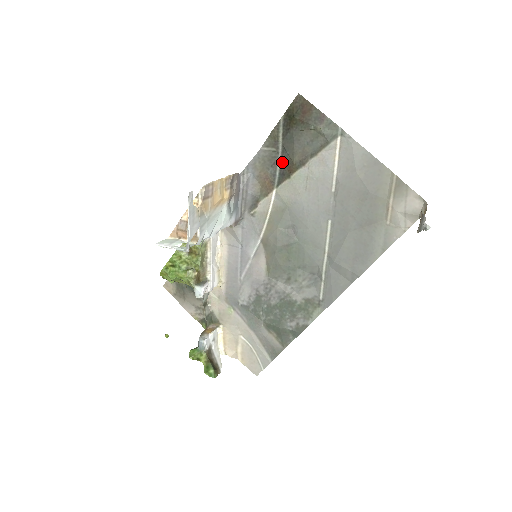
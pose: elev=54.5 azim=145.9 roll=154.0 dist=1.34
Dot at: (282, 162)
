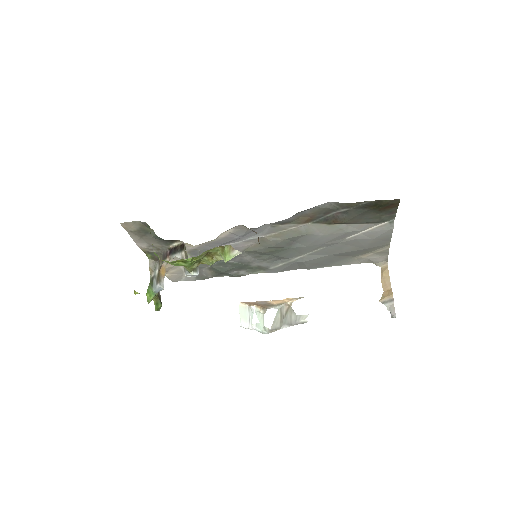
Dot at: (334, 214)
